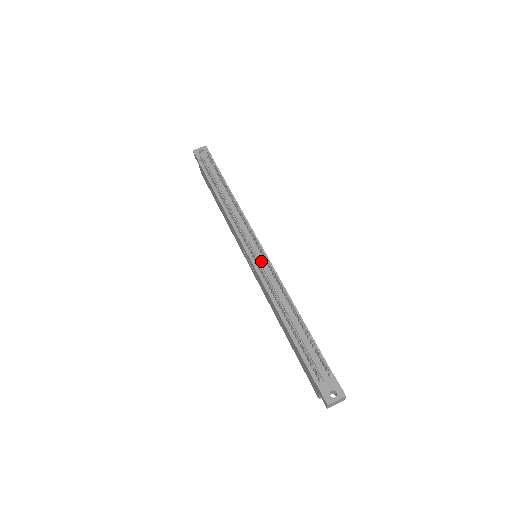
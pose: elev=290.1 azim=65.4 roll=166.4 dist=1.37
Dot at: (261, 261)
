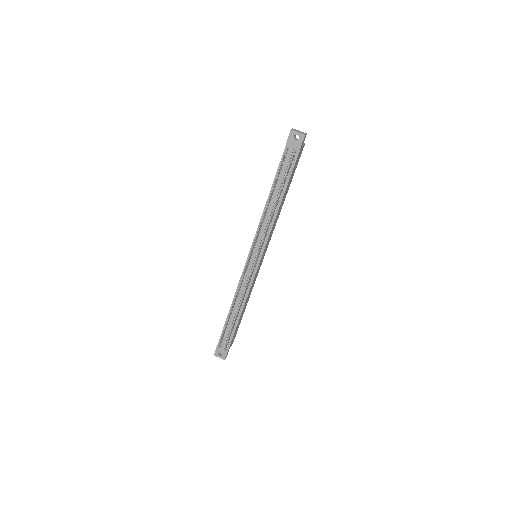
Dot at: (250, 269)
